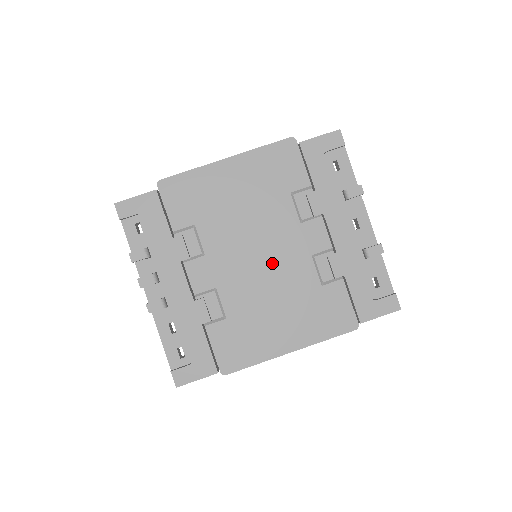
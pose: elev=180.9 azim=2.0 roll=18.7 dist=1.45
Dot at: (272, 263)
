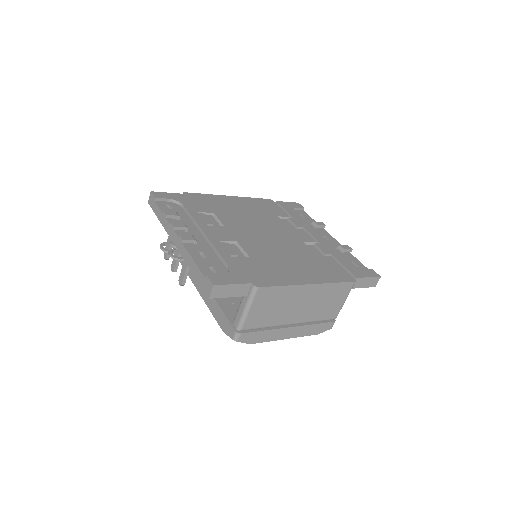
Dot at: (276, 240)
